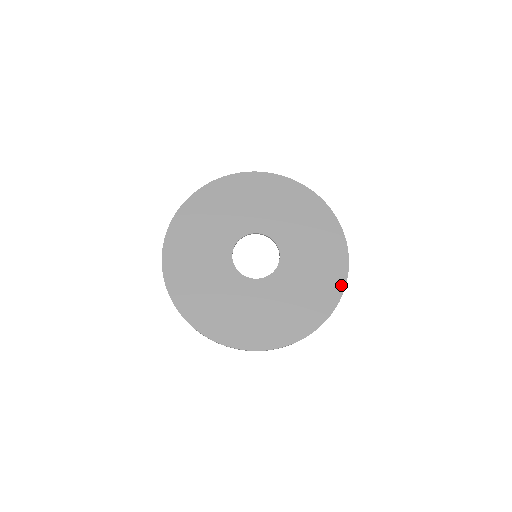
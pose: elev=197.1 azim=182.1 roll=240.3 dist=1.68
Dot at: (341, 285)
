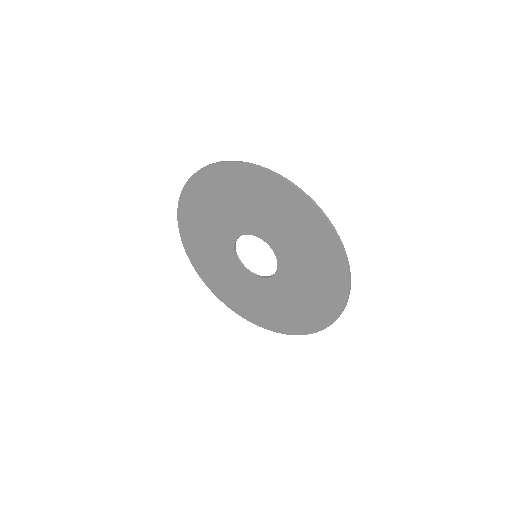
Dot at: (340, 254)
